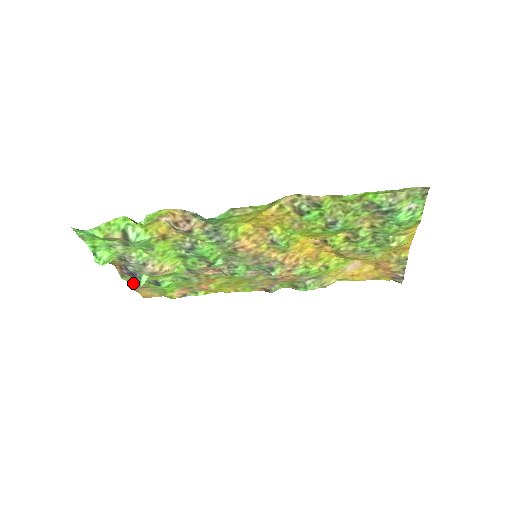
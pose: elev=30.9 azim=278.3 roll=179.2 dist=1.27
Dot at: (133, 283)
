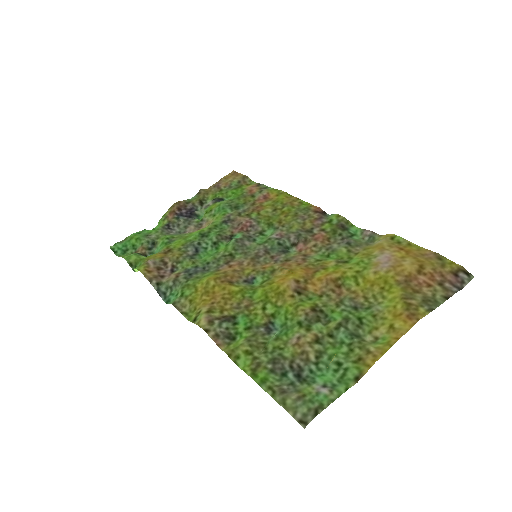
Dot at: (205, 193)
